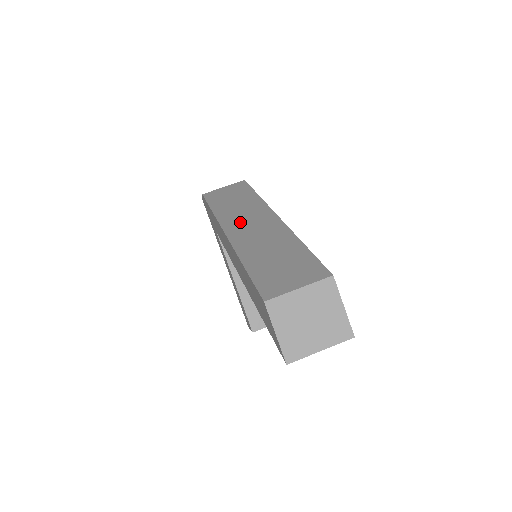
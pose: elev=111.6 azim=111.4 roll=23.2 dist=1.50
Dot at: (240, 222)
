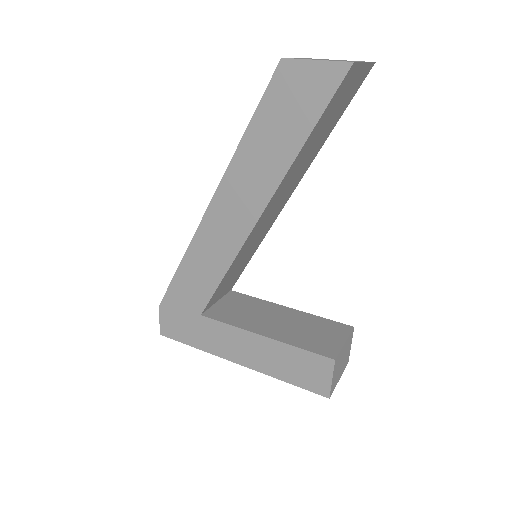
Dot at: occluded
